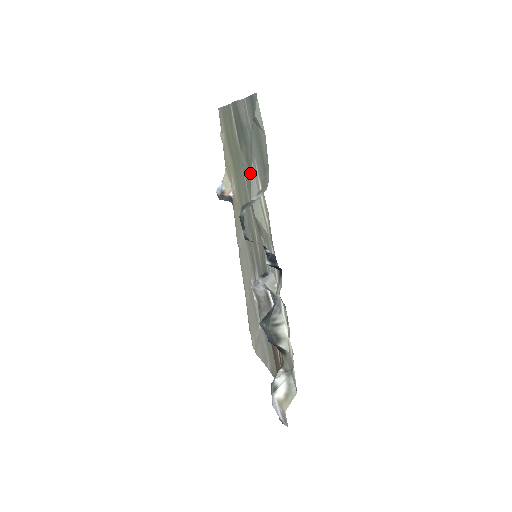
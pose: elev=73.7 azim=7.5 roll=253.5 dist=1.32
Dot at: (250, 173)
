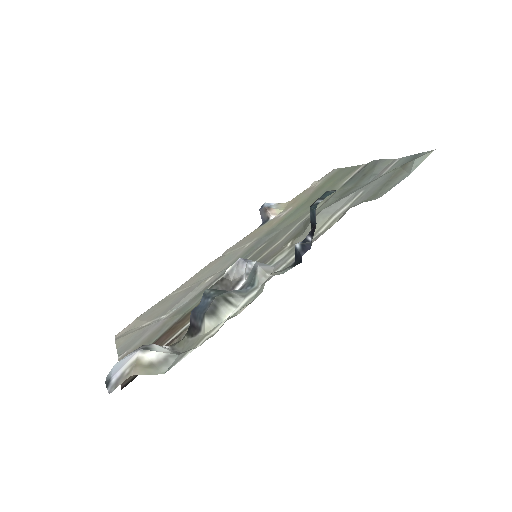
Dot at: (341, 198)
